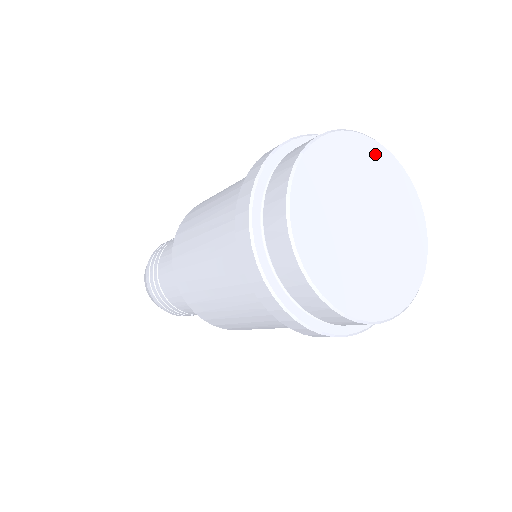
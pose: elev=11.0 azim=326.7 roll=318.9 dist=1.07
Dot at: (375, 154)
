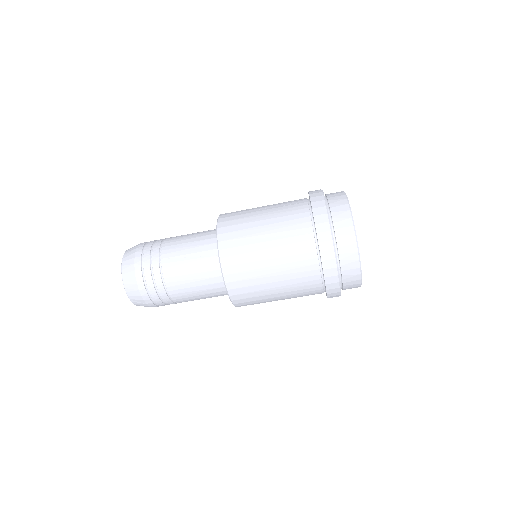
Dot at: occluded
